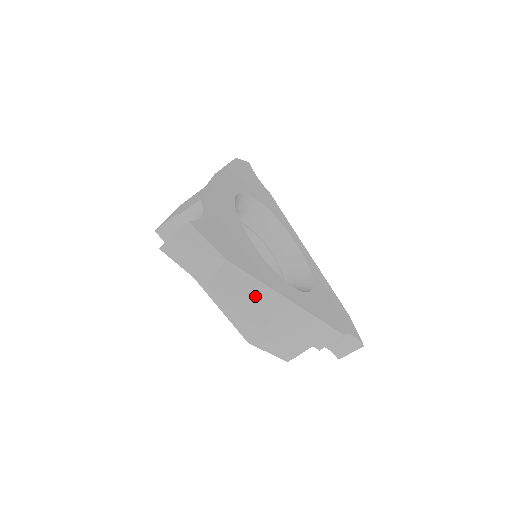
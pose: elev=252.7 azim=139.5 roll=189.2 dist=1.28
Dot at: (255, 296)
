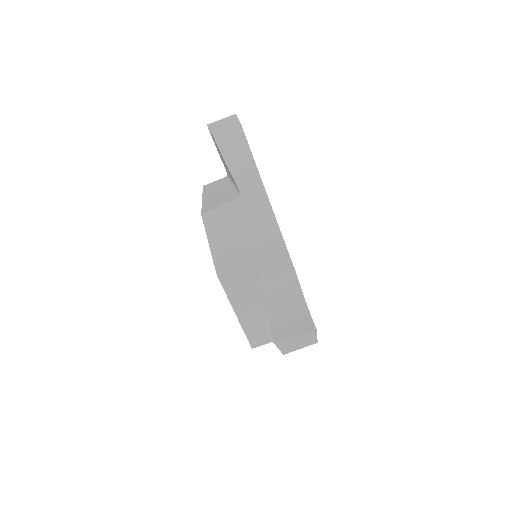
Dot at: occluded
